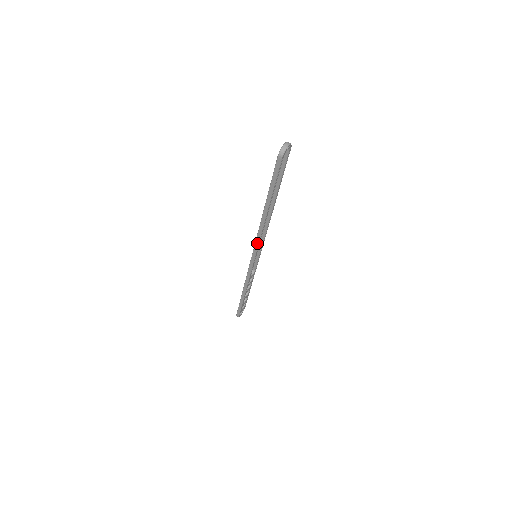
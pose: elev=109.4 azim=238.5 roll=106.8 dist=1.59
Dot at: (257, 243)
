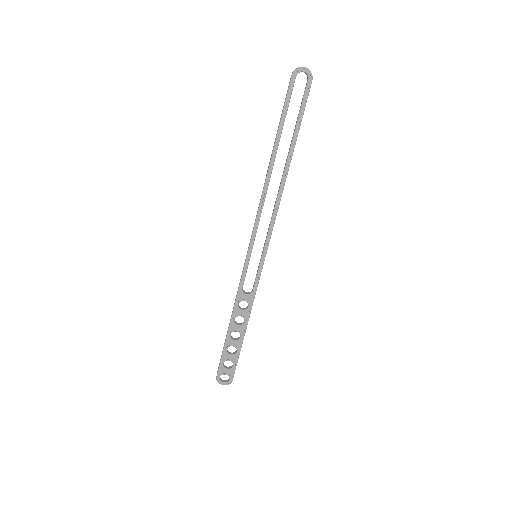
Dot at: (256, 218)
